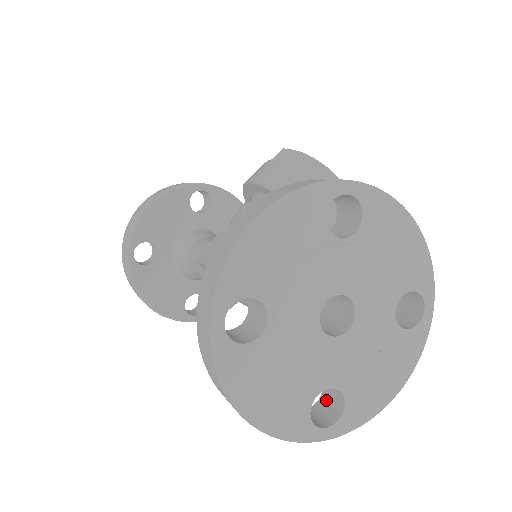
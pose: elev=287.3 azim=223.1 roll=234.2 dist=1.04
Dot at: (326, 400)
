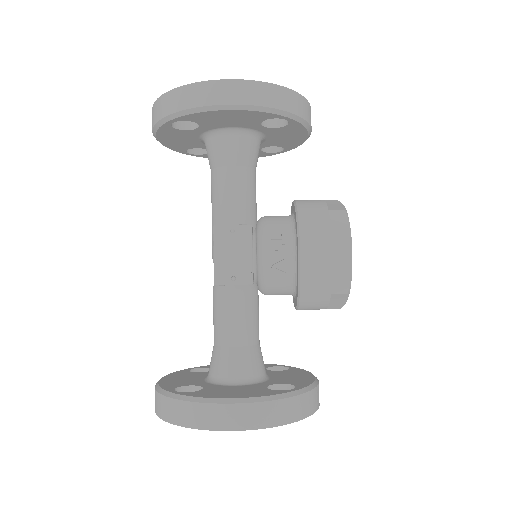
Dot at: occluded
